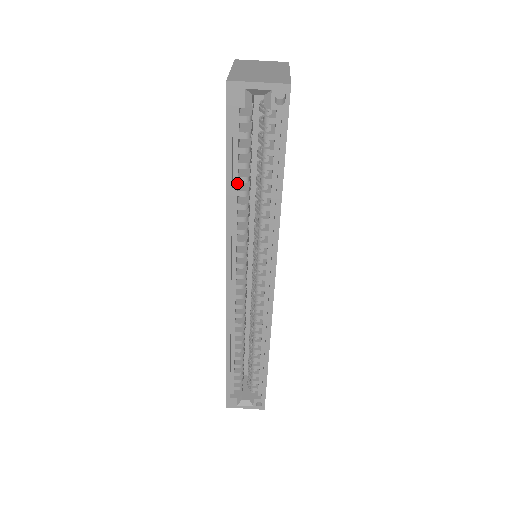
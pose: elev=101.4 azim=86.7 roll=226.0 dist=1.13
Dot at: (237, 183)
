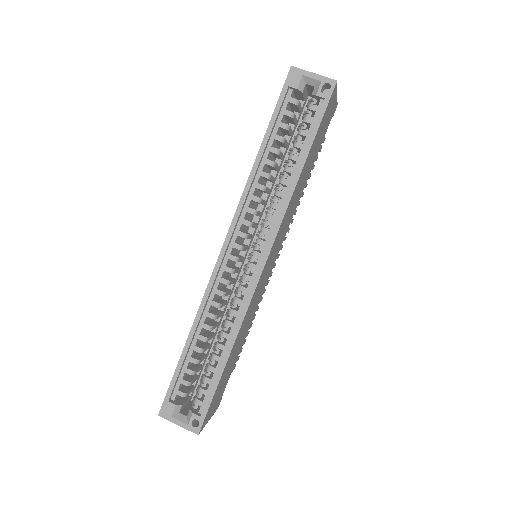
Dot at: (269, 152)
